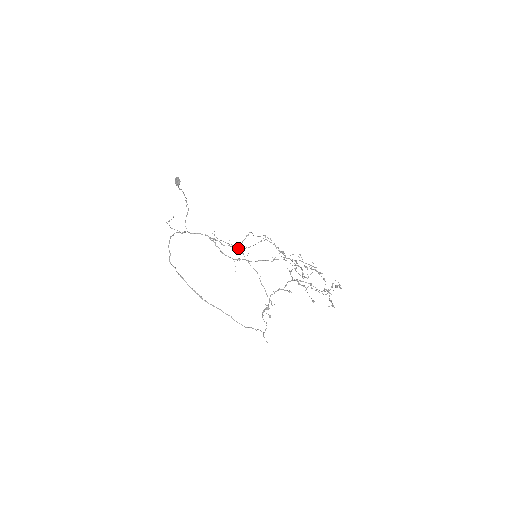
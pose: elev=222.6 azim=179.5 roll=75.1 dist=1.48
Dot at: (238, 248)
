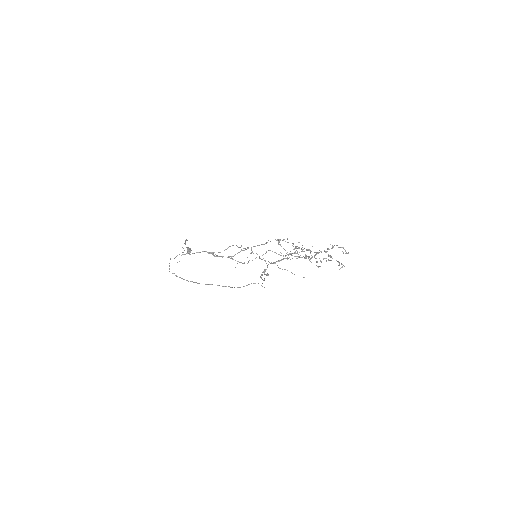
Dot at: occluded
